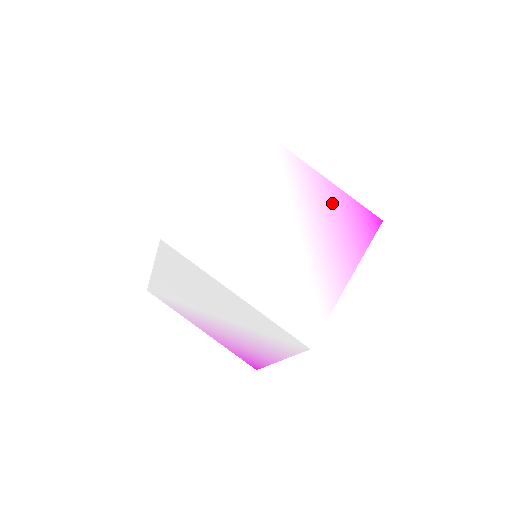
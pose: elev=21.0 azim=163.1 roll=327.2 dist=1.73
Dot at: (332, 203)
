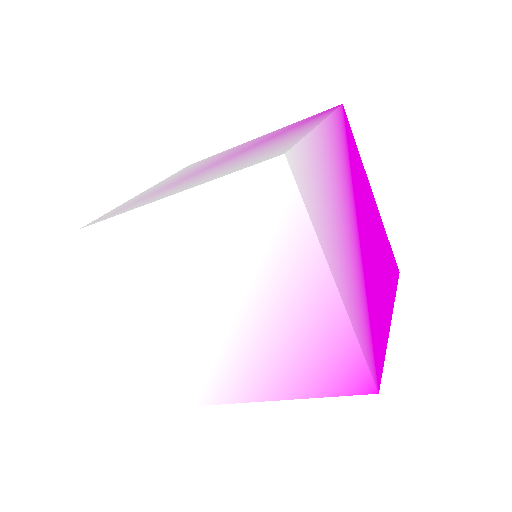
Dot at: (318, 328)
